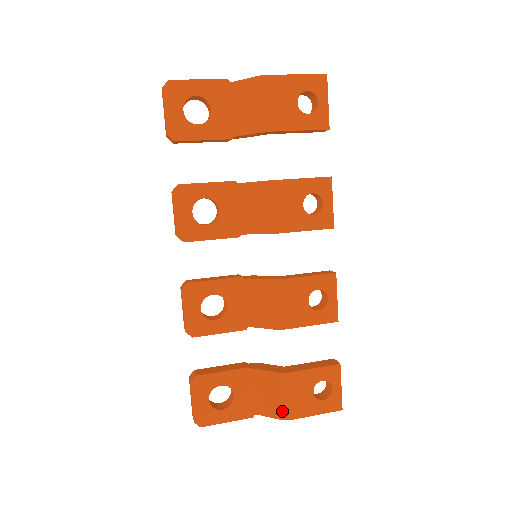
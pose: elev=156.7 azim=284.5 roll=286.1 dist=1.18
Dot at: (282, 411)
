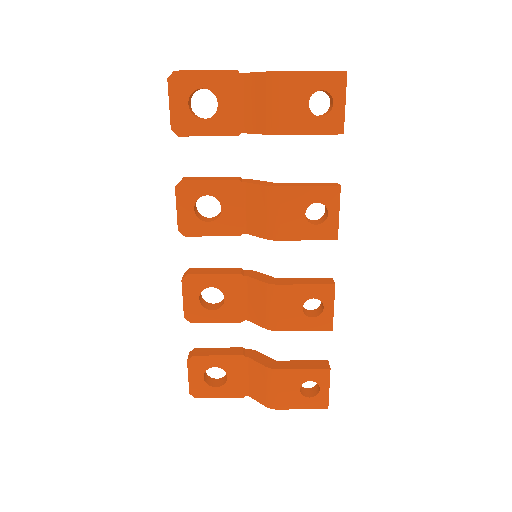
Dot at: (268, 400)
